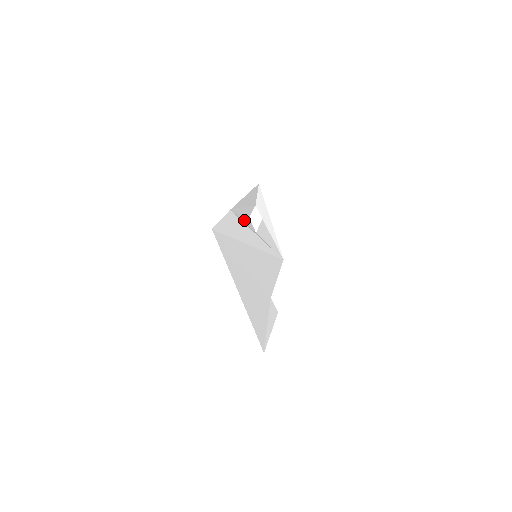
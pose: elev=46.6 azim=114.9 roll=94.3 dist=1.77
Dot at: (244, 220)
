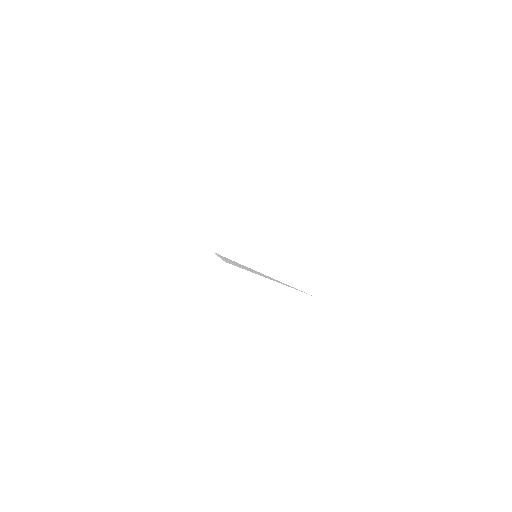
Dot at: occluded
